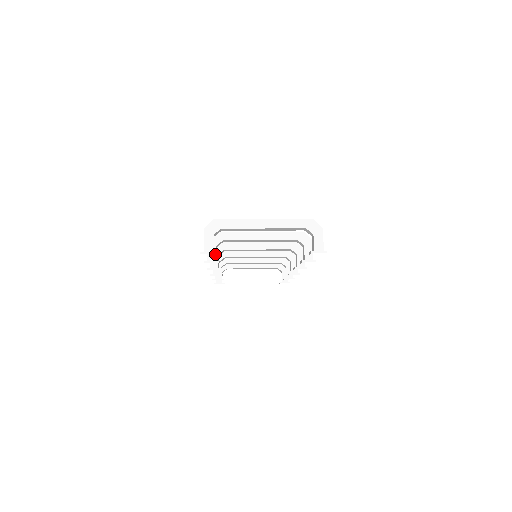
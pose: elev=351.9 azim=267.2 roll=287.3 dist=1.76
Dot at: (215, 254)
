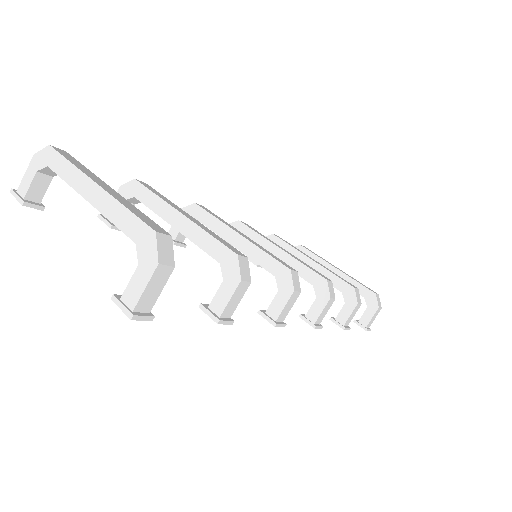
Dot at: occluded
